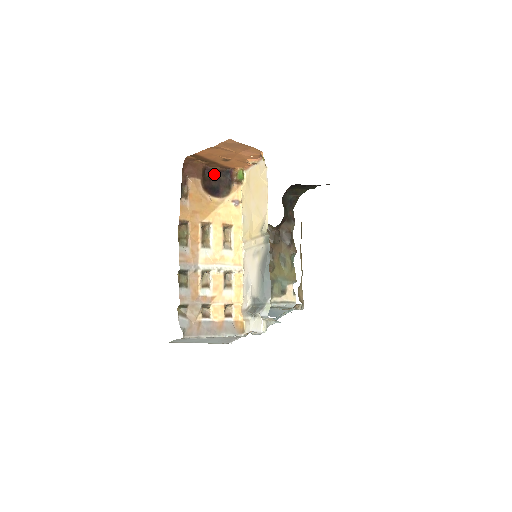
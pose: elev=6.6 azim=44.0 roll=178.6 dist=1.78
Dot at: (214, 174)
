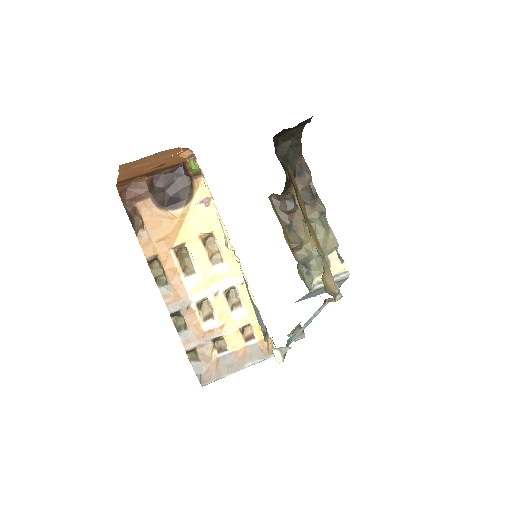
Dot at: (166, 180)
